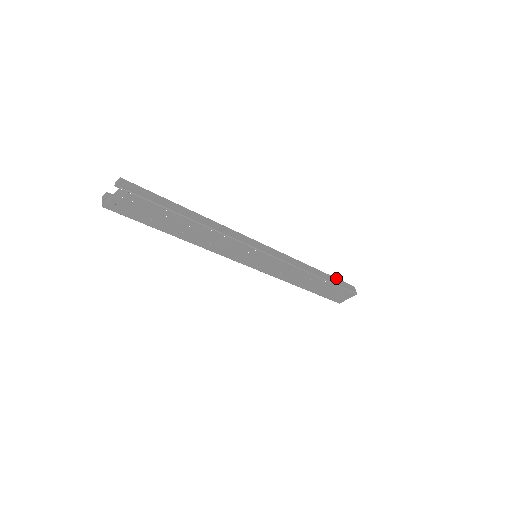
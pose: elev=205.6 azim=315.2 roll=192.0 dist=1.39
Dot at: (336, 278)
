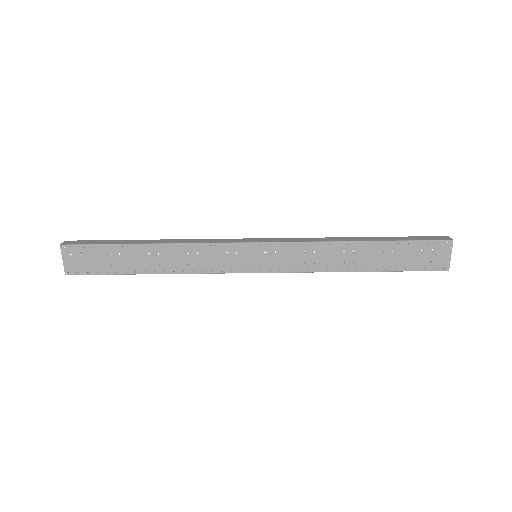
Dot at: (401, 237)
